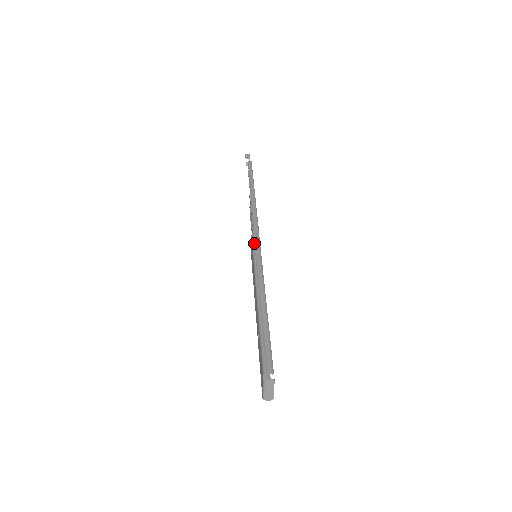
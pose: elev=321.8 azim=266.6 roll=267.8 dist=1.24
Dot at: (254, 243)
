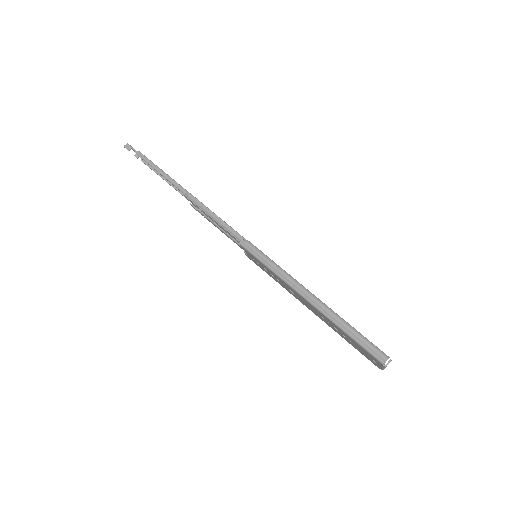
Dot at: (252, 252)
